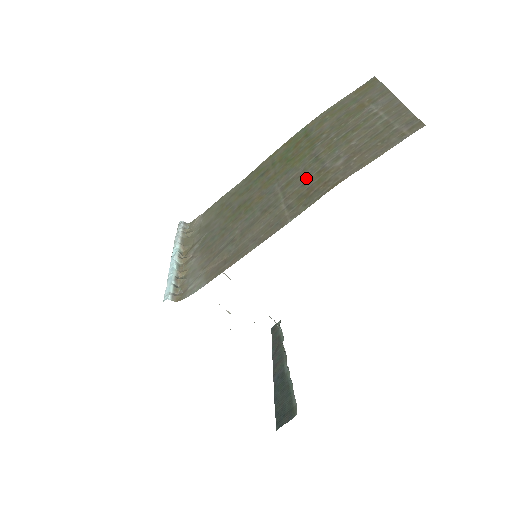
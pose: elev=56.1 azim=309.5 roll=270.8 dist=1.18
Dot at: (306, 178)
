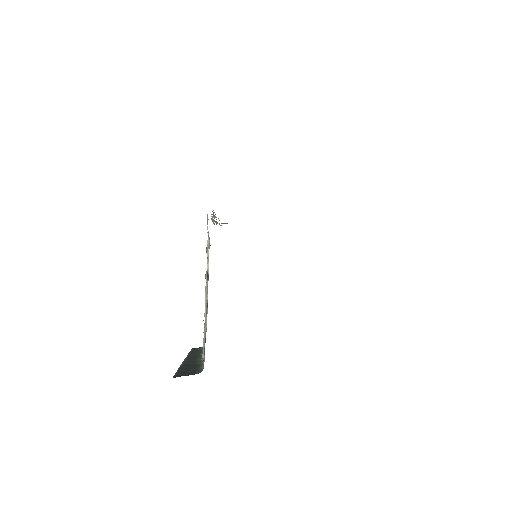
Dot at: occluded
